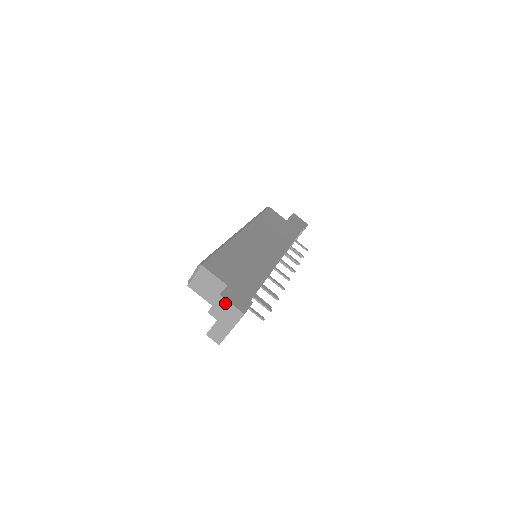
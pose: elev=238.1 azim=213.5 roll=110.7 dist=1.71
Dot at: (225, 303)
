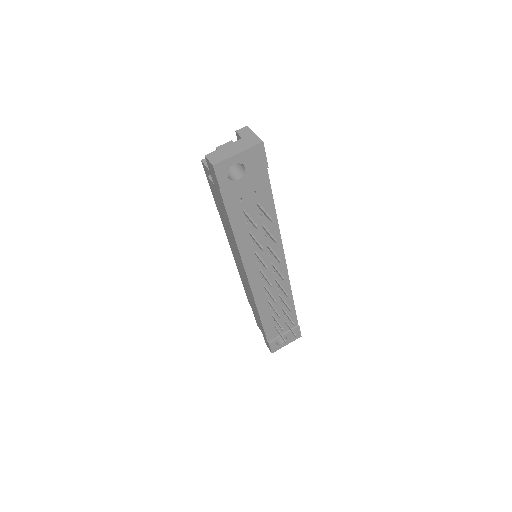
Dot at: (248, 132)
